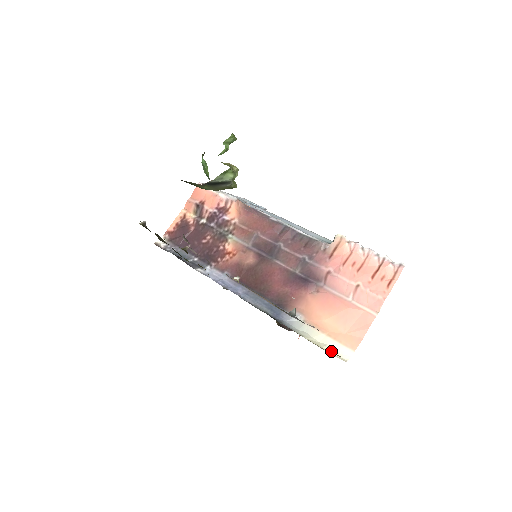
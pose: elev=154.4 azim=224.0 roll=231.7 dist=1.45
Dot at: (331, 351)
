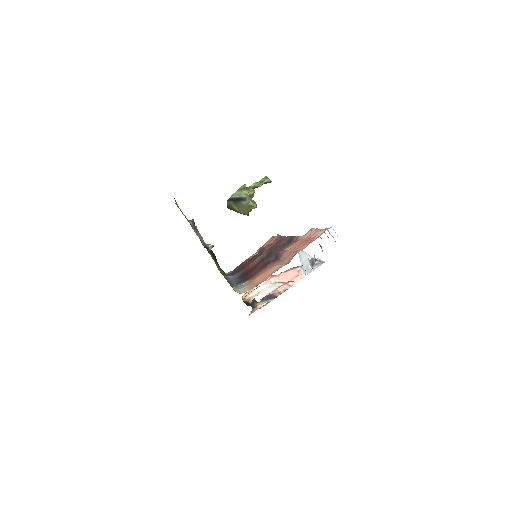
Dot at: (239, 291)
